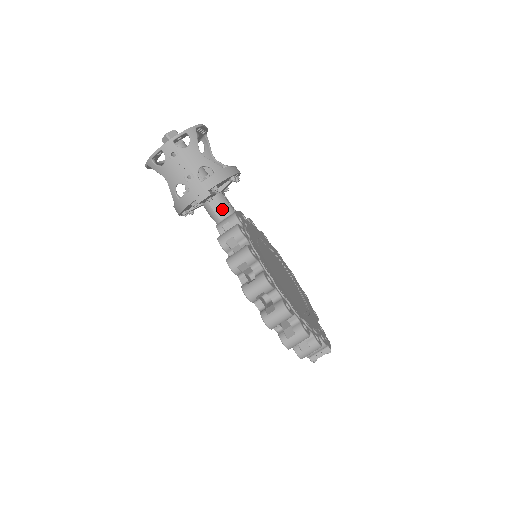
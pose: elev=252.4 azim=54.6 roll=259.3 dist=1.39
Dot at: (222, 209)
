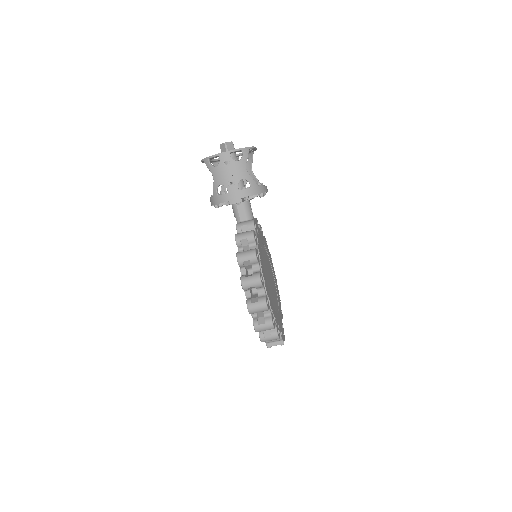
Dot at: (245, 213)
